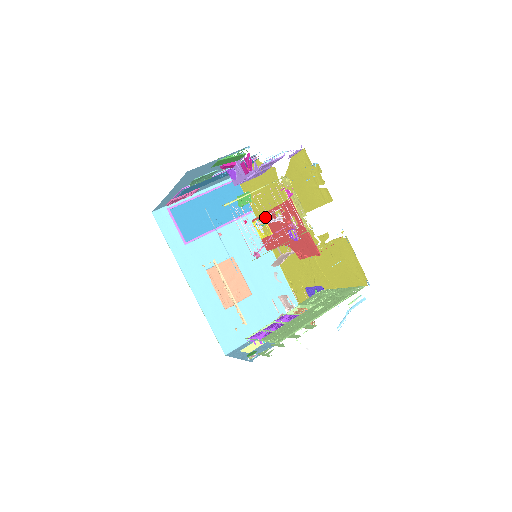
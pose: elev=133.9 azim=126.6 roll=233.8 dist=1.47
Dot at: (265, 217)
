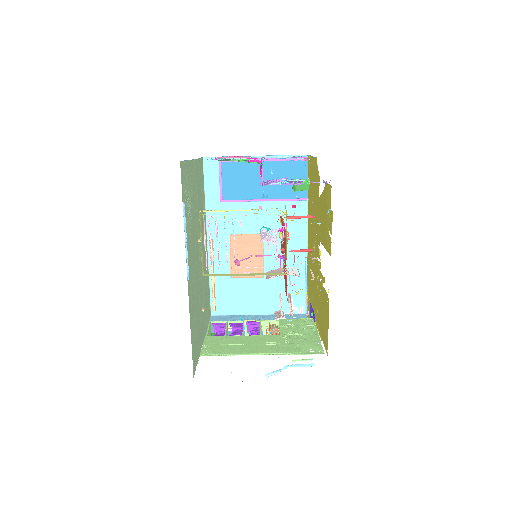
Dot at: occluded
